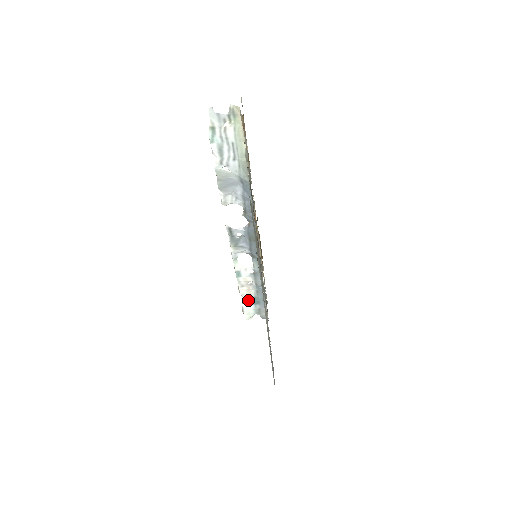
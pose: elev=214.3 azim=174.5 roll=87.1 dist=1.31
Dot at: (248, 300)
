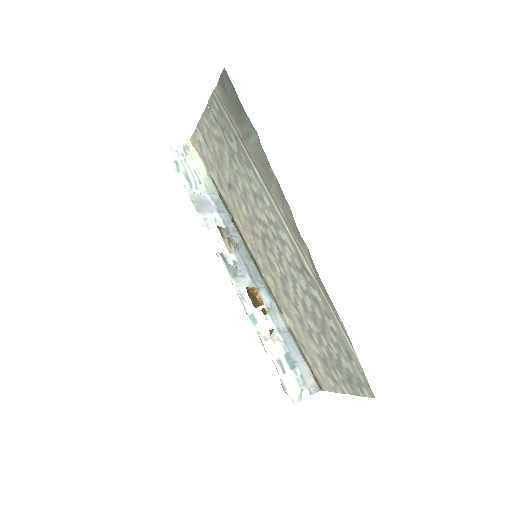
Dot at: (282, 364)
